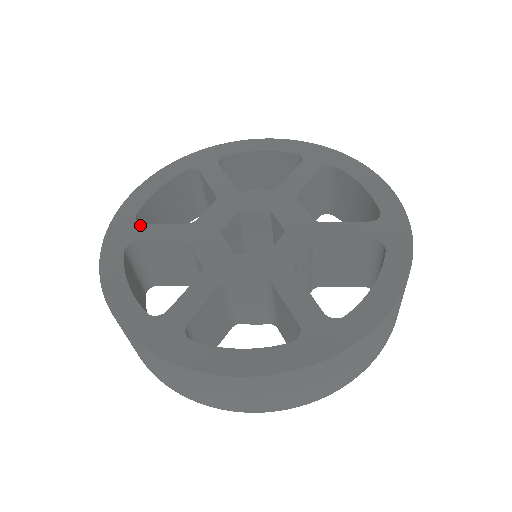
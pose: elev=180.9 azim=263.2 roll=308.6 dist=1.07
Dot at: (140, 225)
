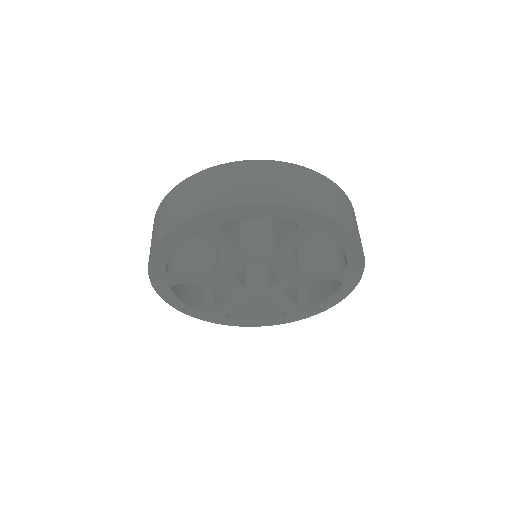
Dot at: (173, 276)
